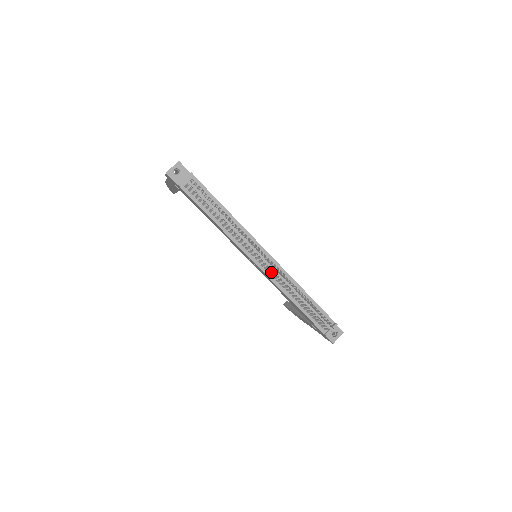
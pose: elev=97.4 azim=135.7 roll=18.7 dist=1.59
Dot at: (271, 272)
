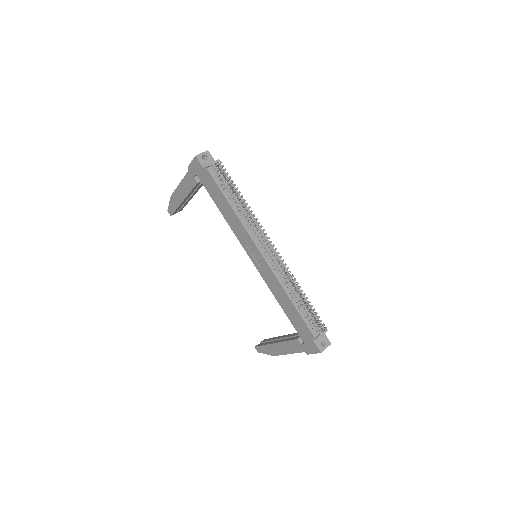
Dot at: (273, 264)
